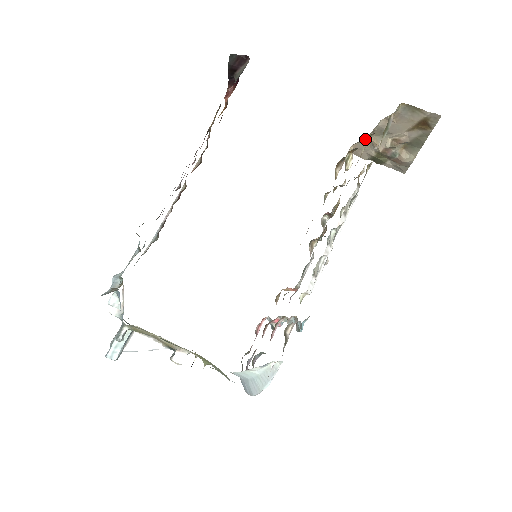
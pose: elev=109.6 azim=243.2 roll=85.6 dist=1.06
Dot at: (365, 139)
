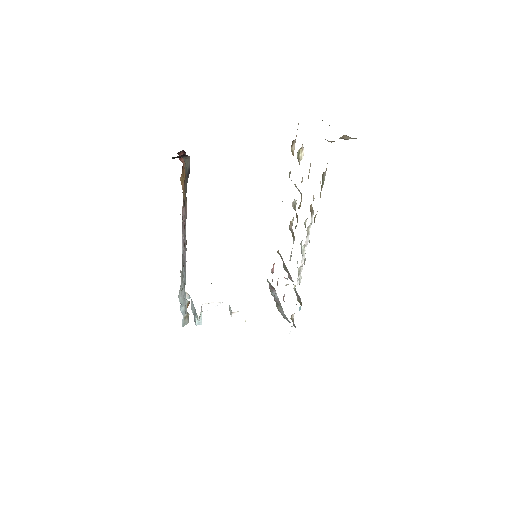
Dot at: occluded
